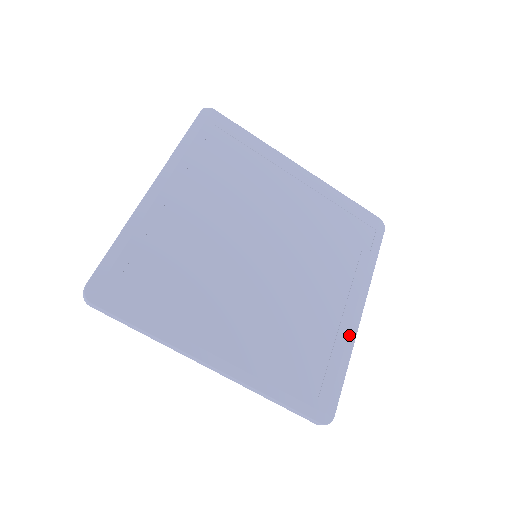
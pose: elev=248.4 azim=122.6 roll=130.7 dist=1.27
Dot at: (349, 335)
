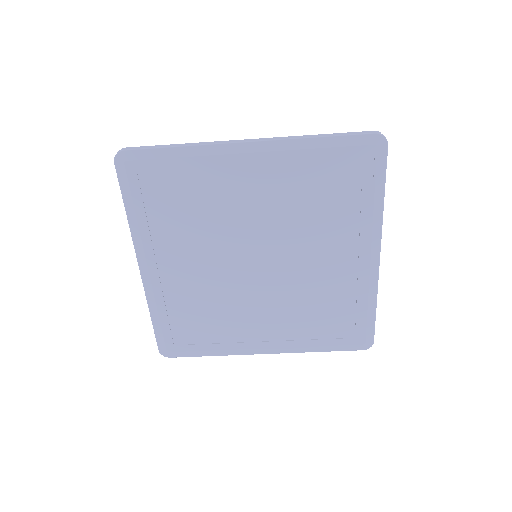
Dot at: (370, 283)
